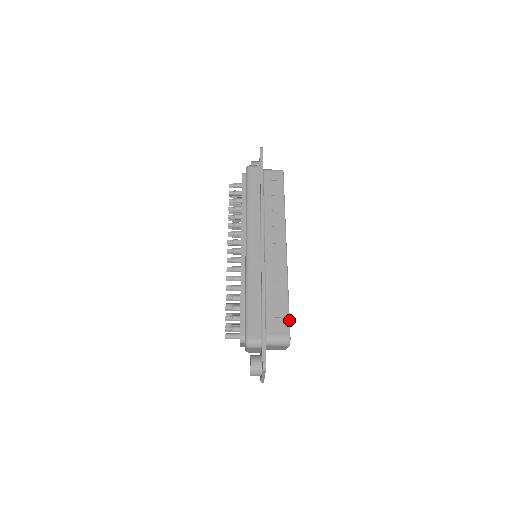
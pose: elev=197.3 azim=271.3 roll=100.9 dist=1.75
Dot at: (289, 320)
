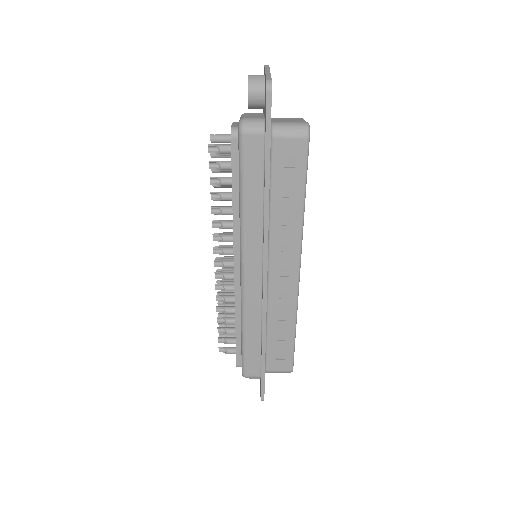
Dot at: (293, 356)
